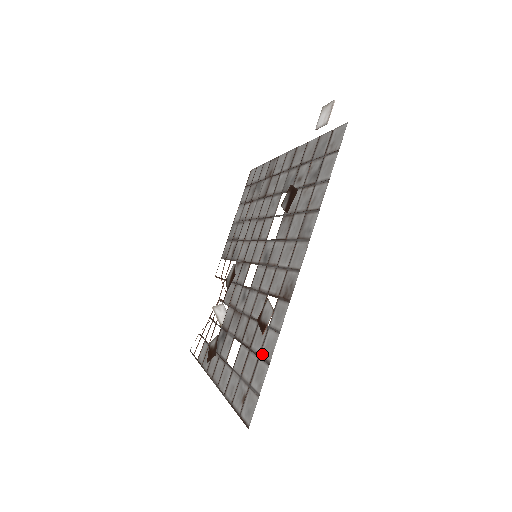
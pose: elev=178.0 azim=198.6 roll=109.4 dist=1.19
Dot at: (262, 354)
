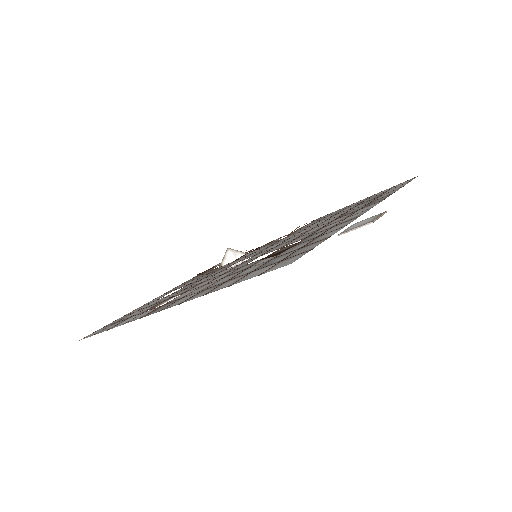
Dot at: (126, 319)
